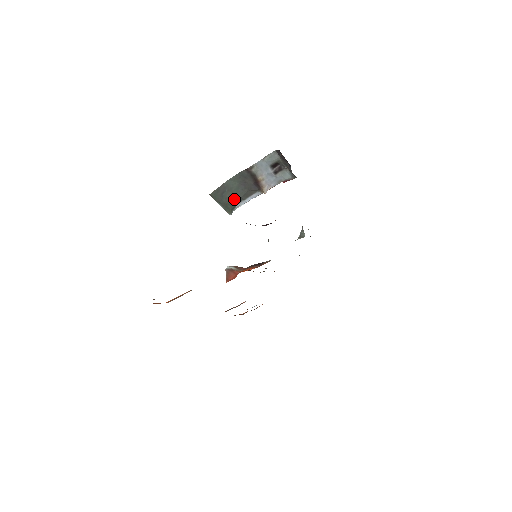
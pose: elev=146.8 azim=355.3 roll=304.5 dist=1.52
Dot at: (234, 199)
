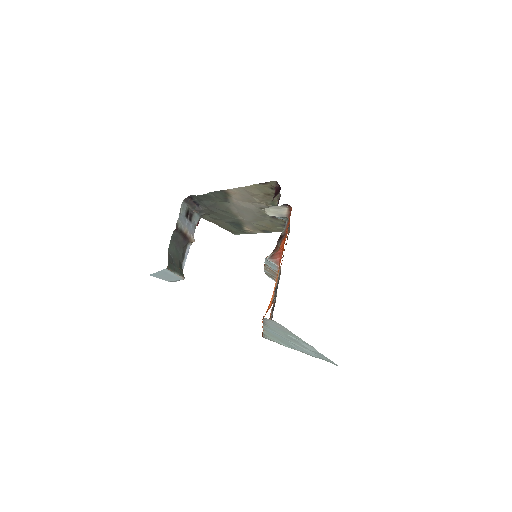
Dot at: (179, 263)
